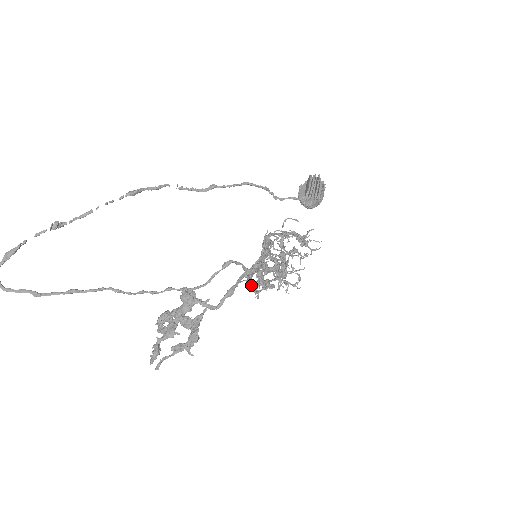
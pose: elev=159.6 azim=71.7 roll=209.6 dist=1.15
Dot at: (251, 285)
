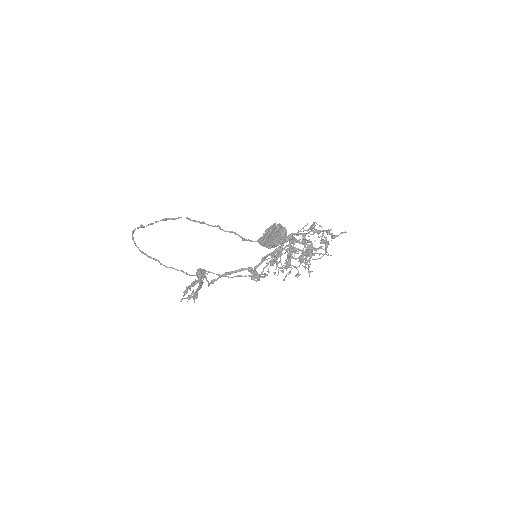
Dot at: occluded
